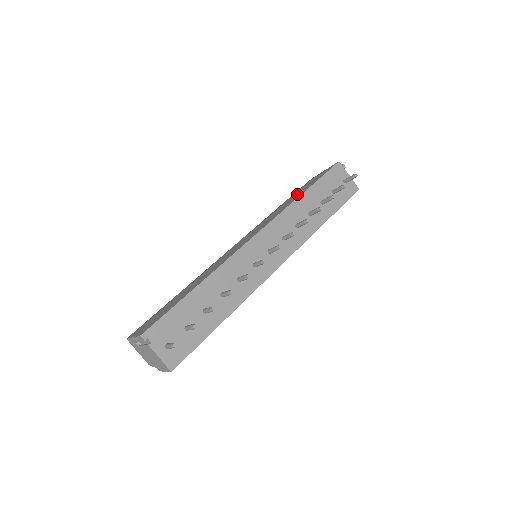
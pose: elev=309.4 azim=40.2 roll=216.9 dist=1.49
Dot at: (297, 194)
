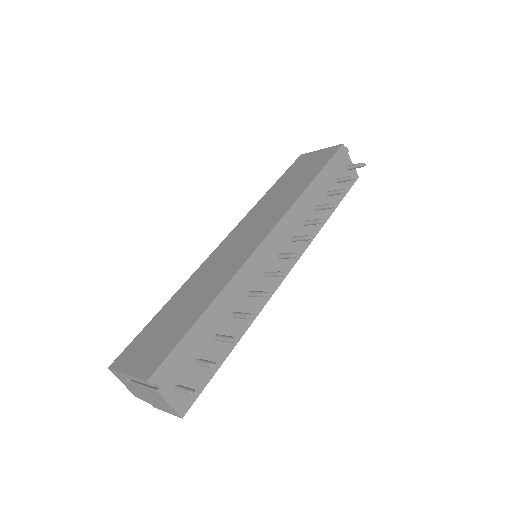
Dot at: (297, 179)
